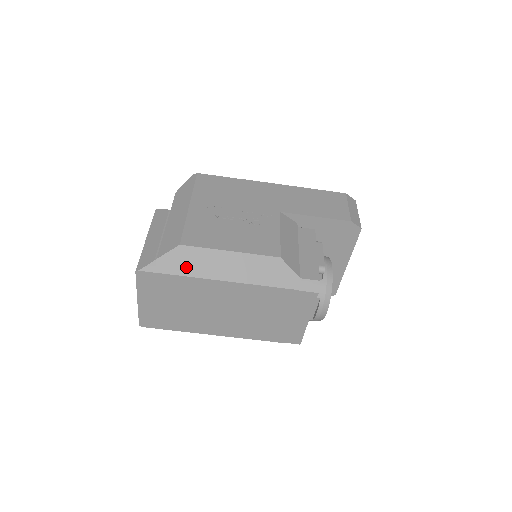
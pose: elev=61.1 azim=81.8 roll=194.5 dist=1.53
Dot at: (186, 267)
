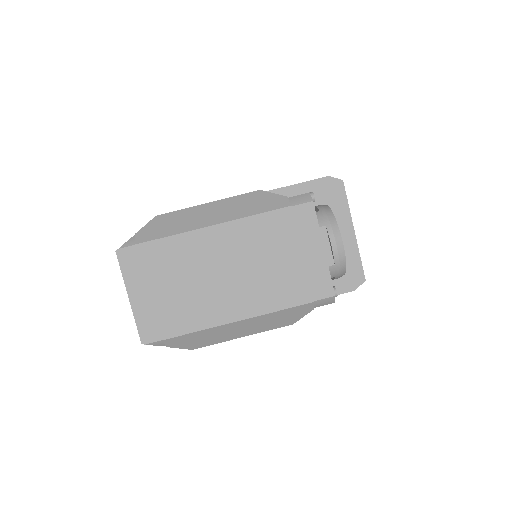
Dot at: (167, 229)
